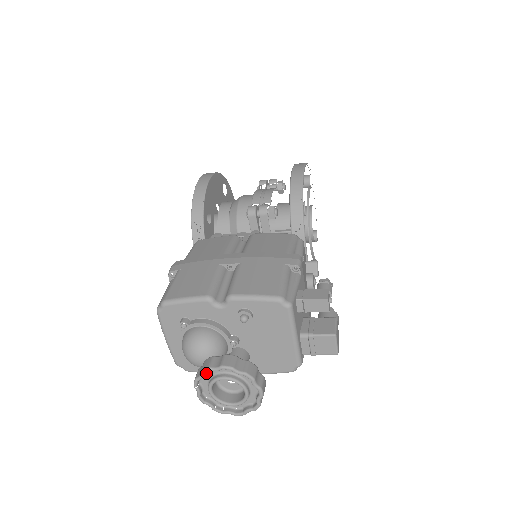
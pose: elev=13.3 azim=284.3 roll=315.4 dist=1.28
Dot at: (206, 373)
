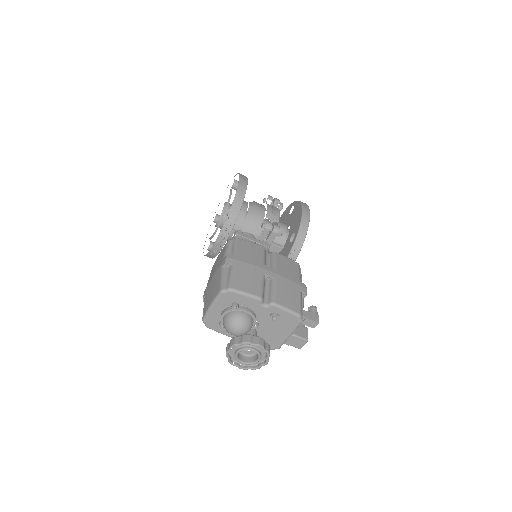
Dot at: (242, 343)
